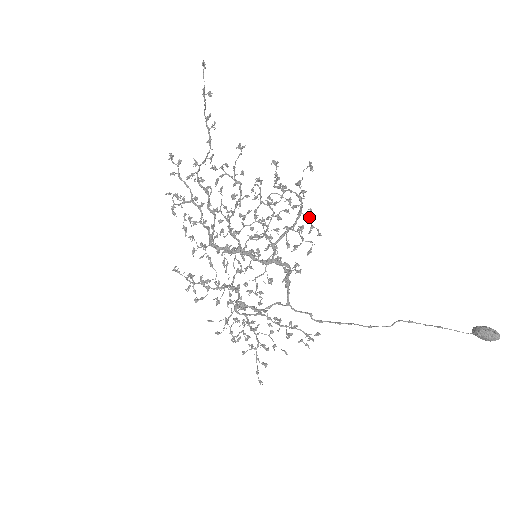
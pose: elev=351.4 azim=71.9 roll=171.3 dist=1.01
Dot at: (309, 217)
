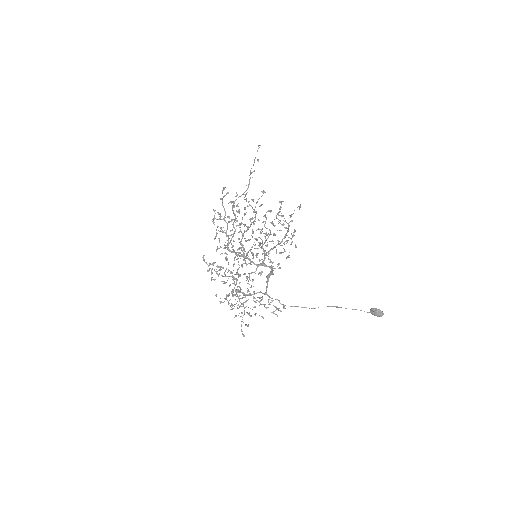
Dot at: (292, 236)
